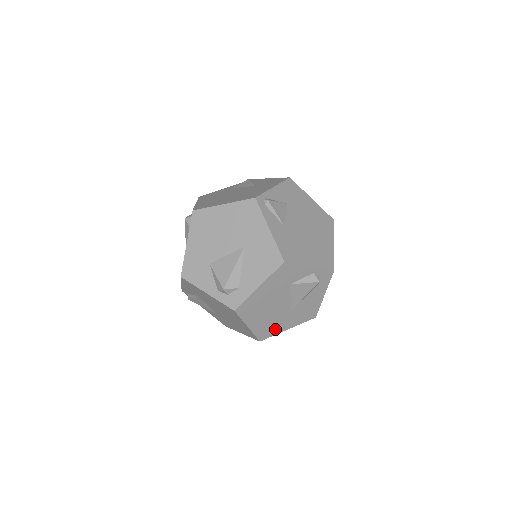
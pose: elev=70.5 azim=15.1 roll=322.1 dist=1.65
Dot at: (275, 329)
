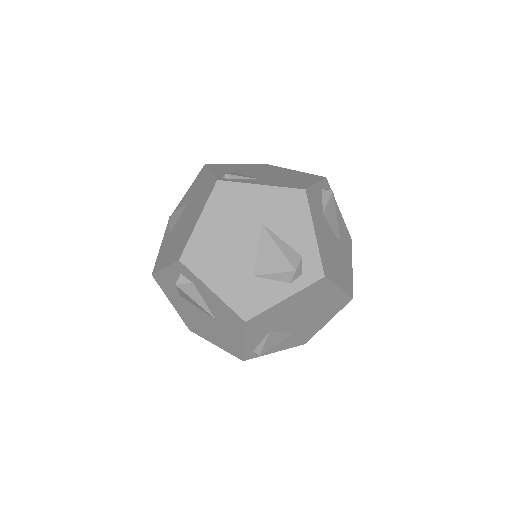
Dot at: (349, 275)
